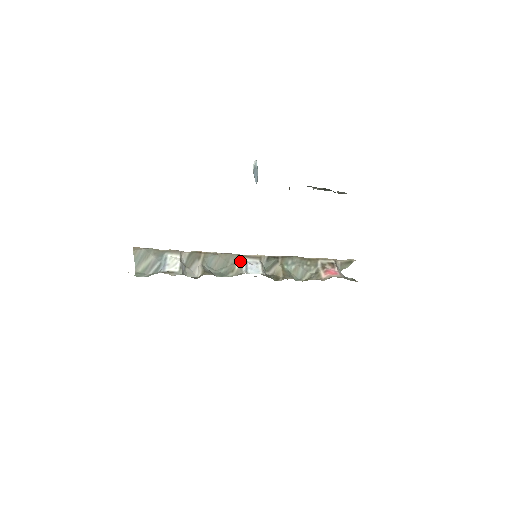
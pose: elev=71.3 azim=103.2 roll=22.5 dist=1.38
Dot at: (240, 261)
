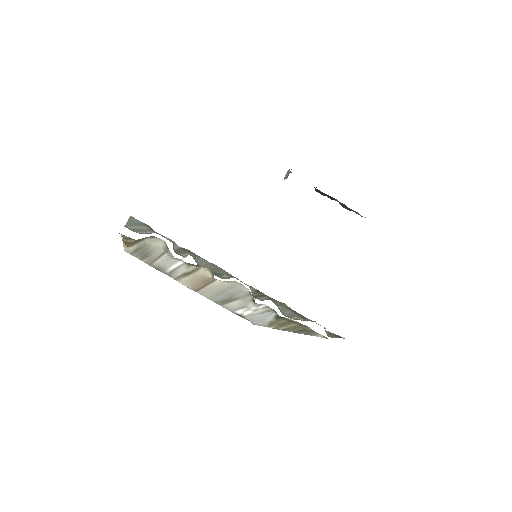
Dot at: occluded
